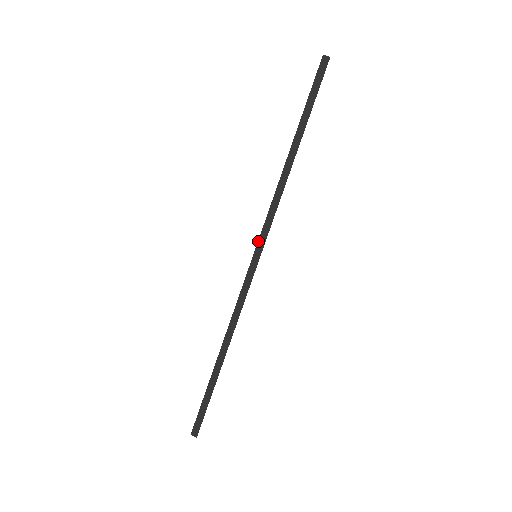
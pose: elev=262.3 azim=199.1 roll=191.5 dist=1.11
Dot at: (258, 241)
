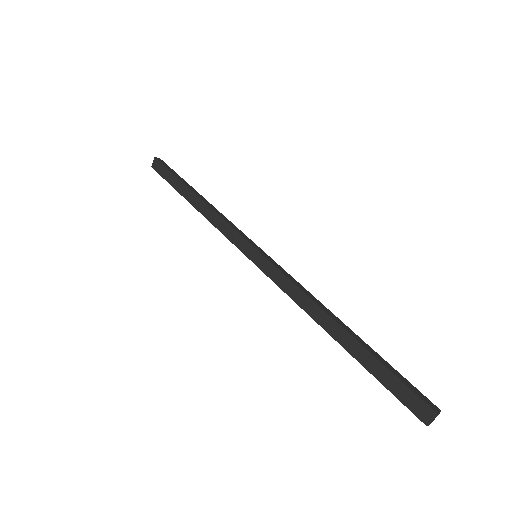
Dot at: (247, 241)
